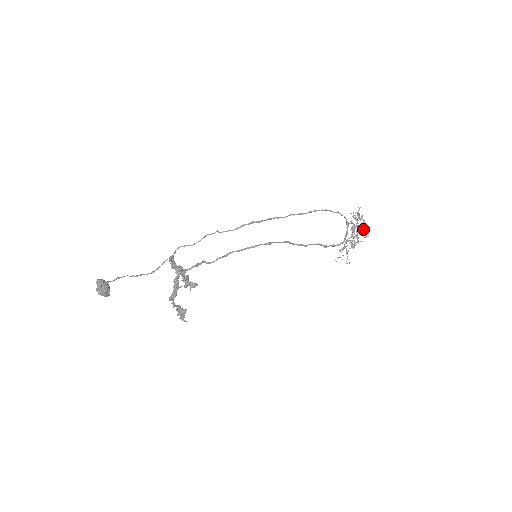
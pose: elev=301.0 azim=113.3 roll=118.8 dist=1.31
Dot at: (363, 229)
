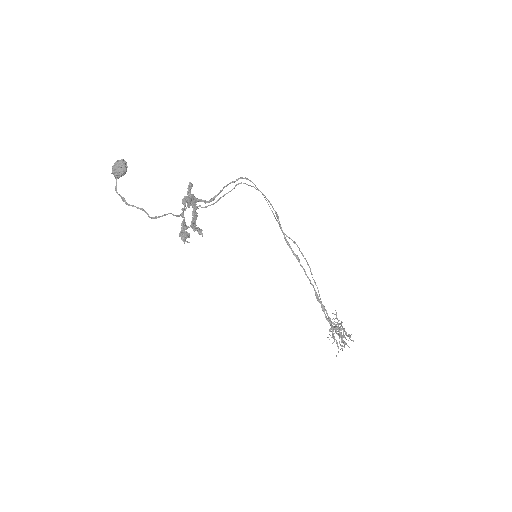
Dot at: (345, 338)
